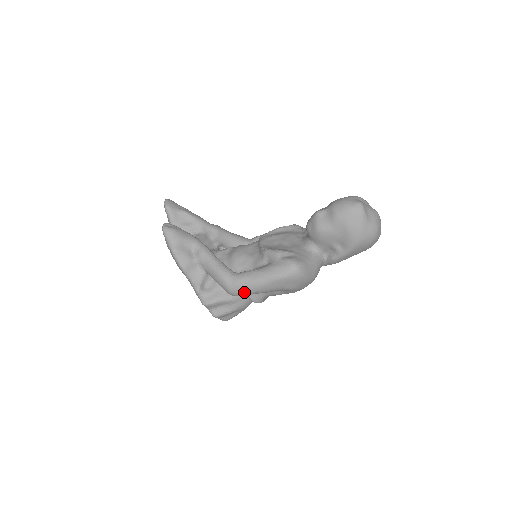
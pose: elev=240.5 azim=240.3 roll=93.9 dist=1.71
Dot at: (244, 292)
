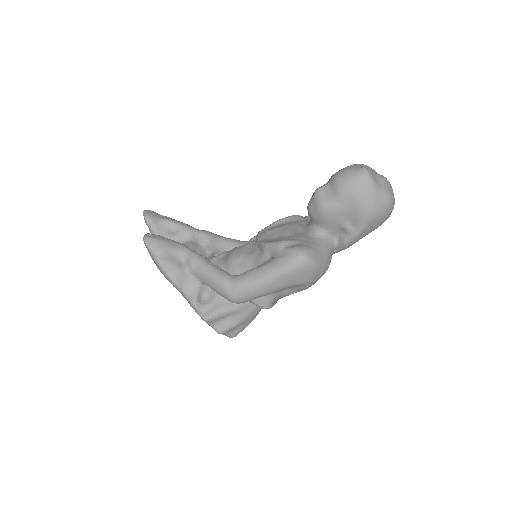
Dot at: (248, 296)
